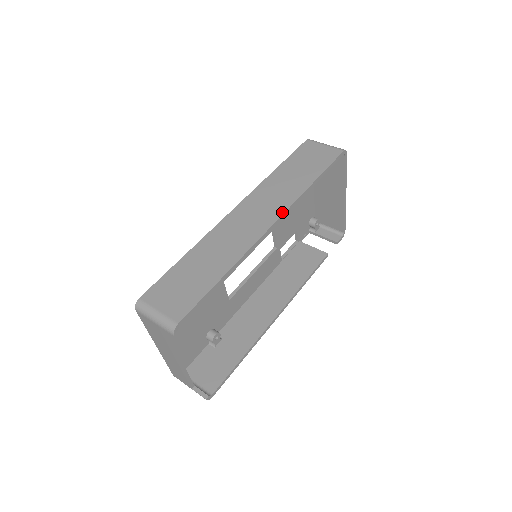
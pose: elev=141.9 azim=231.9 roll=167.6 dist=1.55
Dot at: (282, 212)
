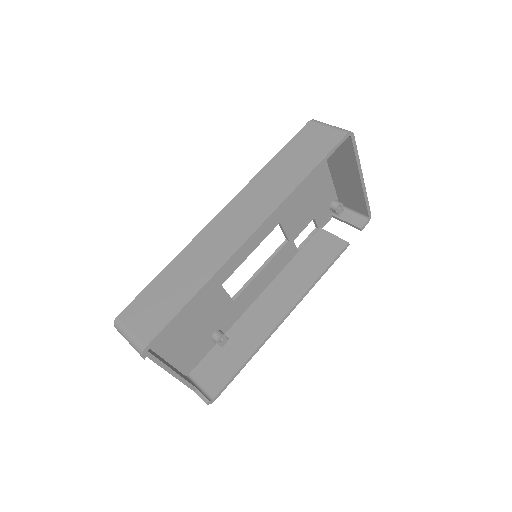
Dot at: (266, 216)
